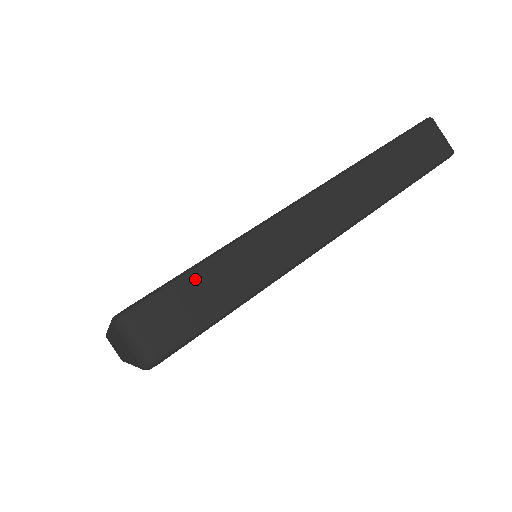
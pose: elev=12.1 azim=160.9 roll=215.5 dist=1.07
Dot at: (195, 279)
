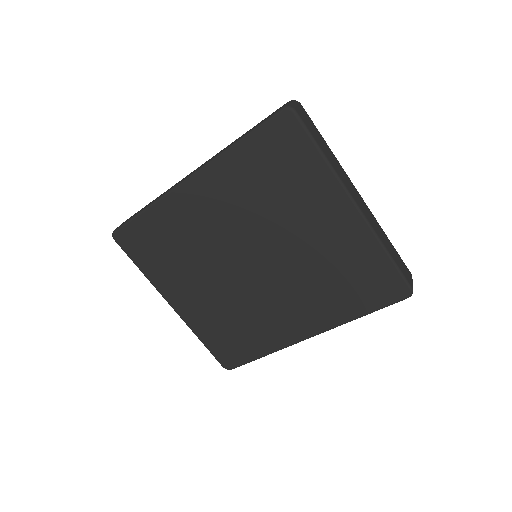
Dot at: occluded
